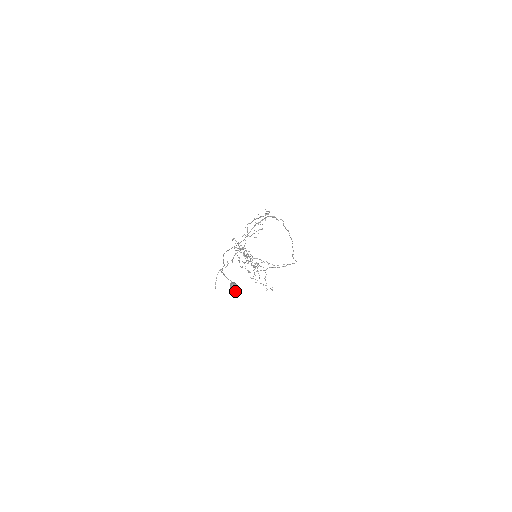
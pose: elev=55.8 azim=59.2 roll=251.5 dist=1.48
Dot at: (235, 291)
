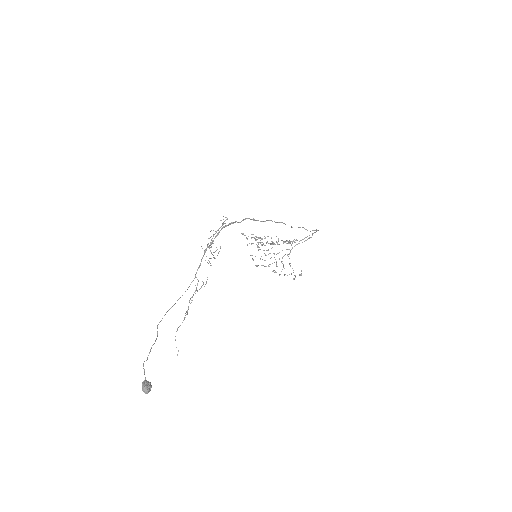
Dot at: (147, 393)
